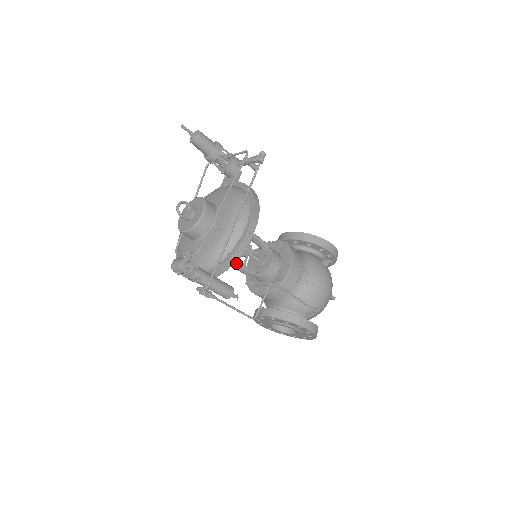
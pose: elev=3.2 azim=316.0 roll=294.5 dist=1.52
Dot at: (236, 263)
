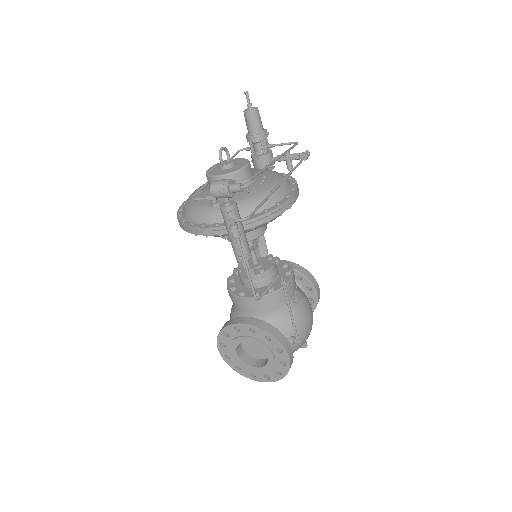
Dot at: occluded
